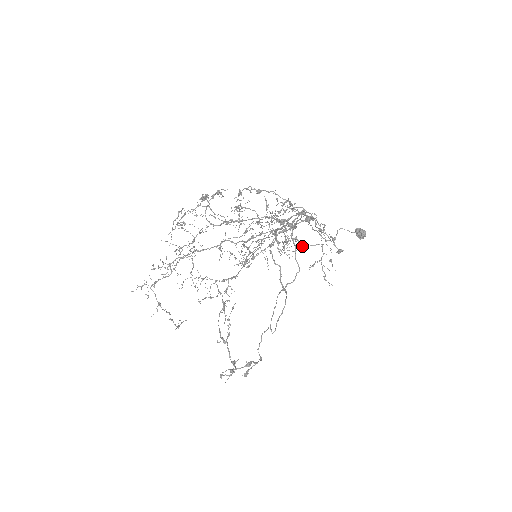
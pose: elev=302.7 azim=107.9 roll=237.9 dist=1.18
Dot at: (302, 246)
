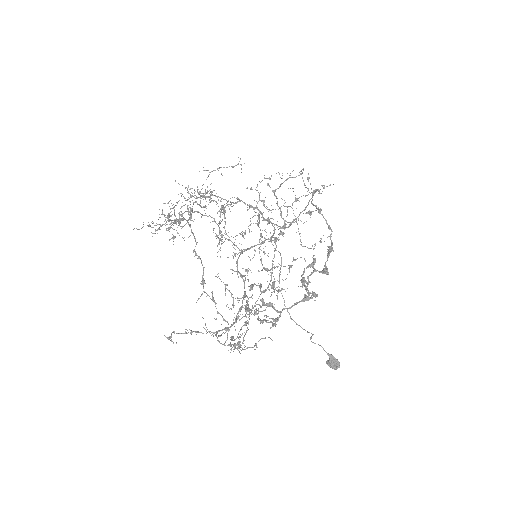
Dot at: (290, 266)
